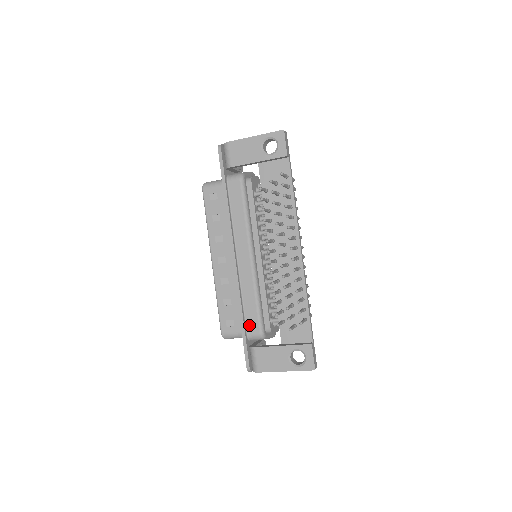
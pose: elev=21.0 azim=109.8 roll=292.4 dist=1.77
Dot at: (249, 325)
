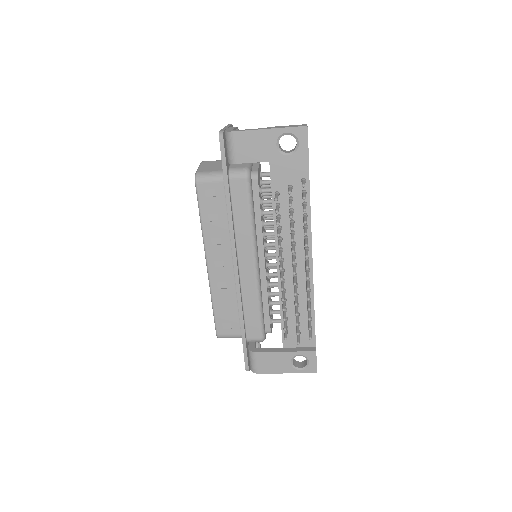
Dot at: (249, 330)
